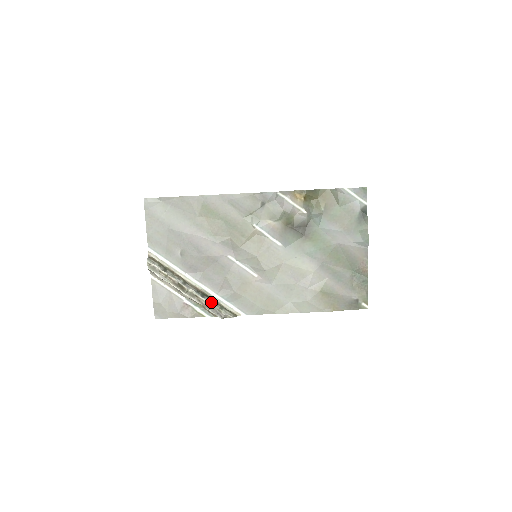
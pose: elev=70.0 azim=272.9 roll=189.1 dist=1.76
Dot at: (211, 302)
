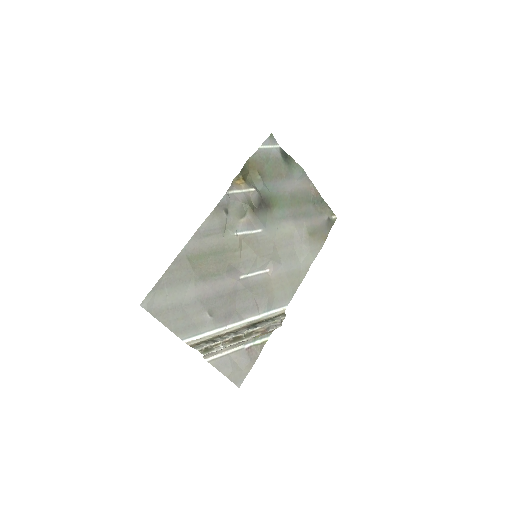
Dot at: (264, 324)
